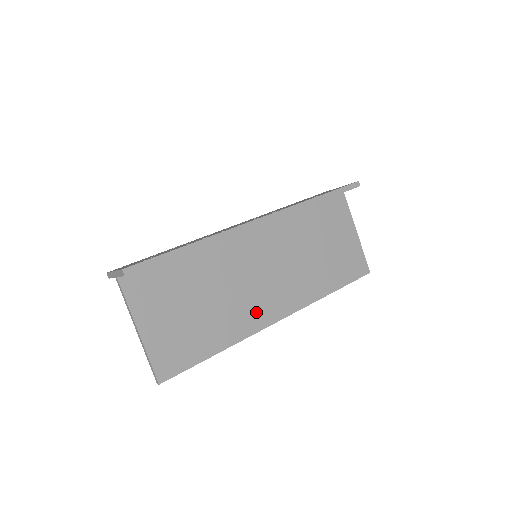
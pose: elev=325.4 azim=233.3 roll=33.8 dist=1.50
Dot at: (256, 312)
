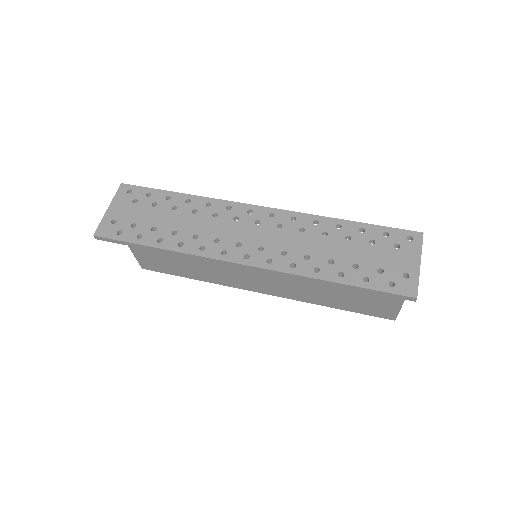
Dot at: (238, 280)
